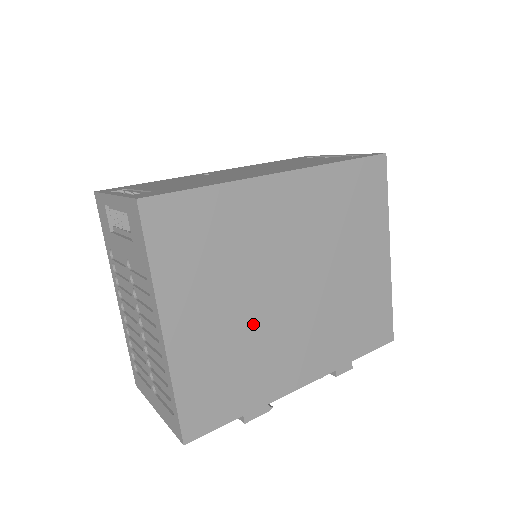
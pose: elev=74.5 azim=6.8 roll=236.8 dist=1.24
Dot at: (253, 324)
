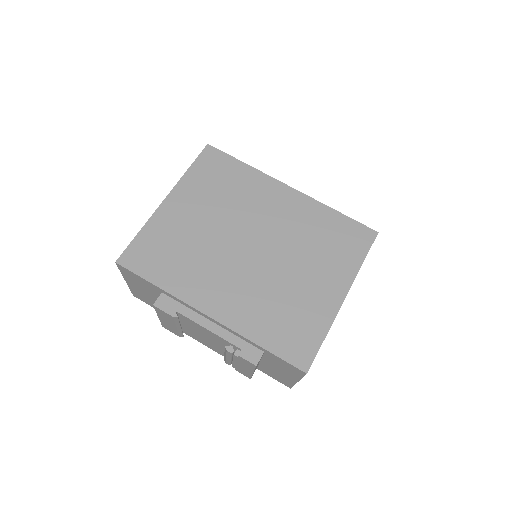
Dot at: (210, 242)
